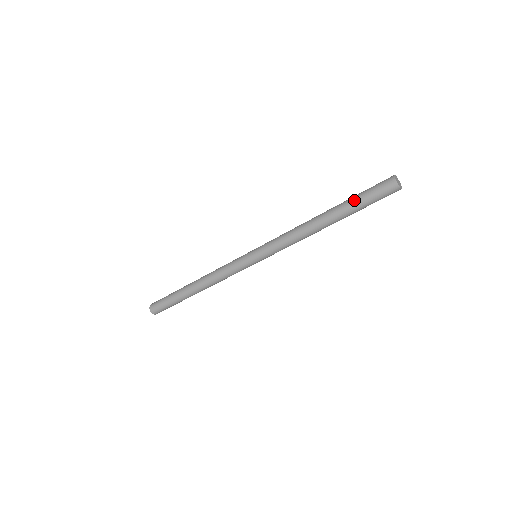
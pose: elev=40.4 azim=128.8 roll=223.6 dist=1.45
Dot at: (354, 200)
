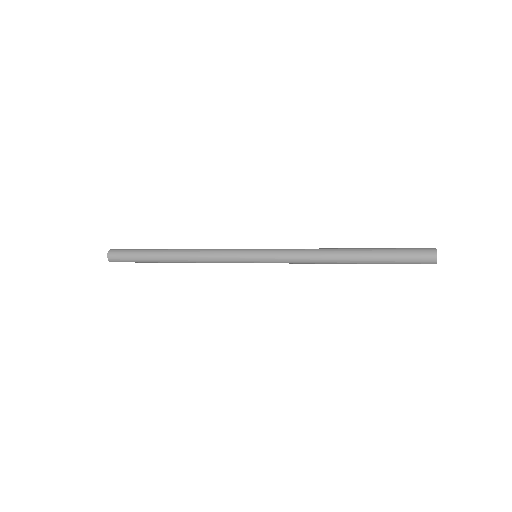
Dot at: occluded
